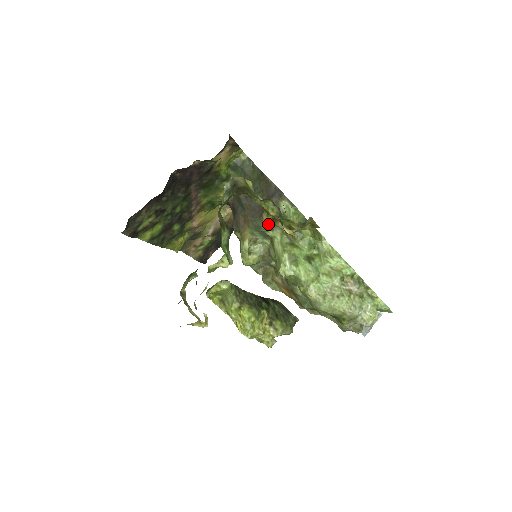
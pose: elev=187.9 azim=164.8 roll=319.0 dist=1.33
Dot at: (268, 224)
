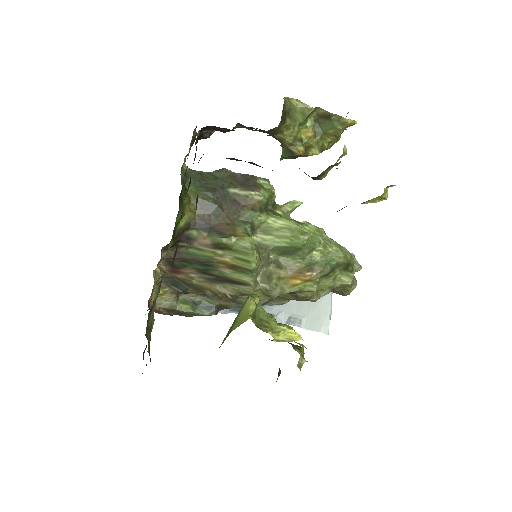
Dot at: (256, 209)
